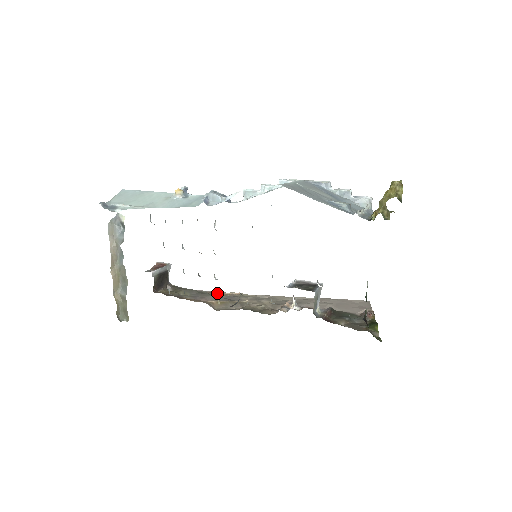
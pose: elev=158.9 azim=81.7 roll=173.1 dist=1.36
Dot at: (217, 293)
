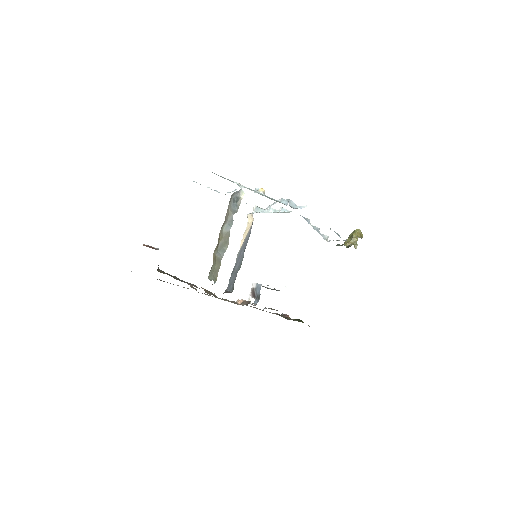
Dot at: occluded
